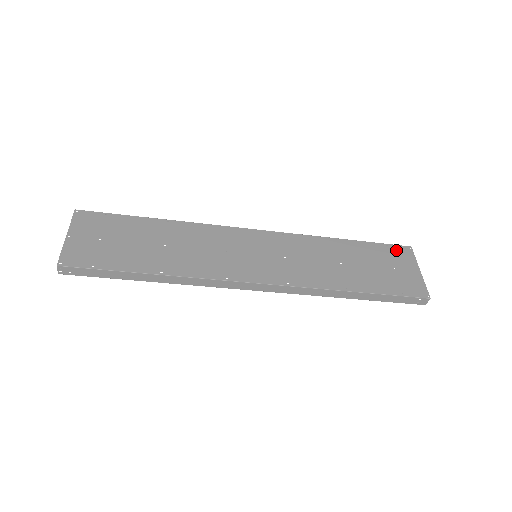
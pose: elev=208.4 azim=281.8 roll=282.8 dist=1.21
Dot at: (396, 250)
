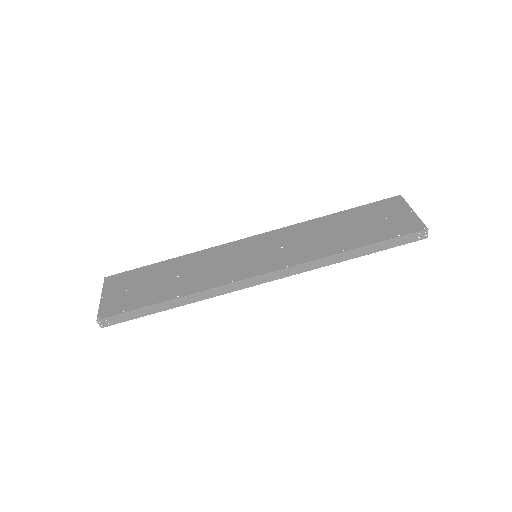
Dot at: (385, 203)
